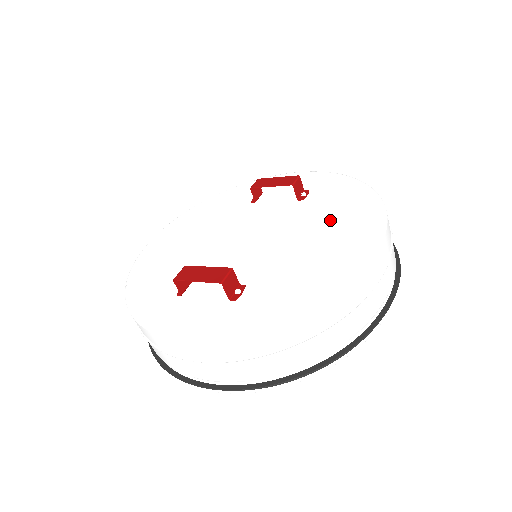
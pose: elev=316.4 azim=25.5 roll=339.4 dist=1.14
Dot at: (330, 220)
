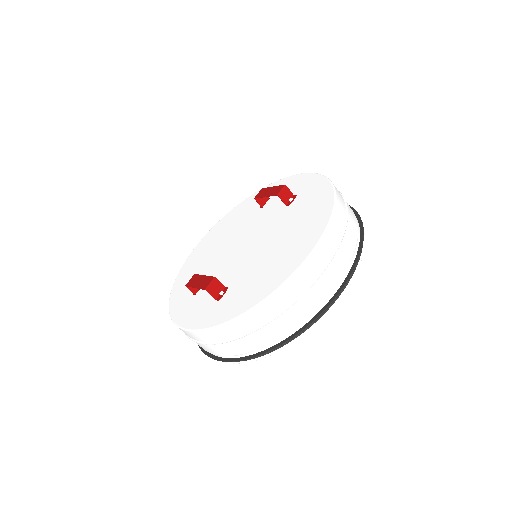
Dot at: (295, 227)
